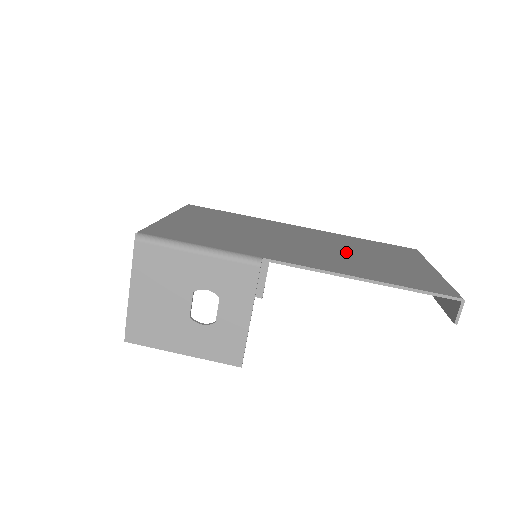
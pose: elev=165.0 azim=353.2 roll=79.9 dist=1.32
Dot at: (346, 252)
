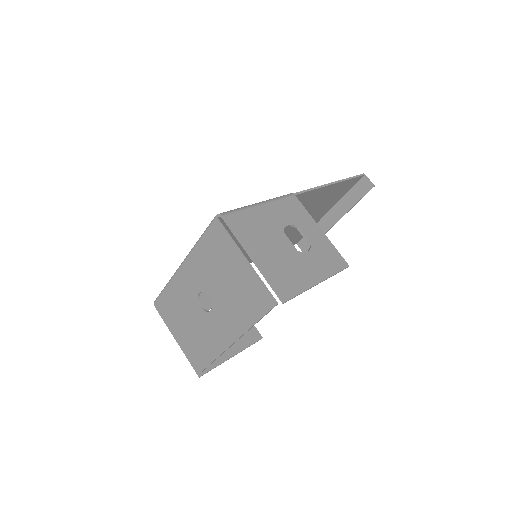
Dot at: occluded
